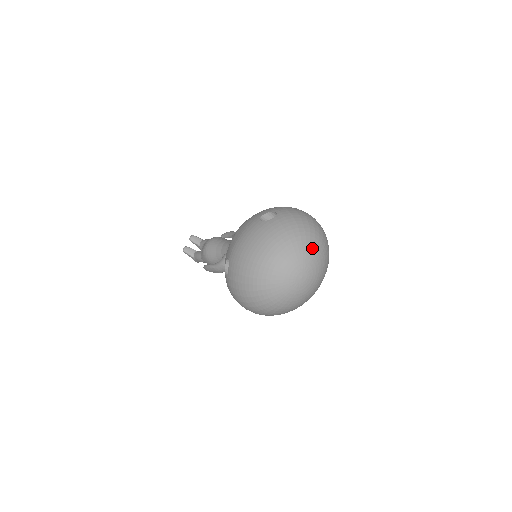
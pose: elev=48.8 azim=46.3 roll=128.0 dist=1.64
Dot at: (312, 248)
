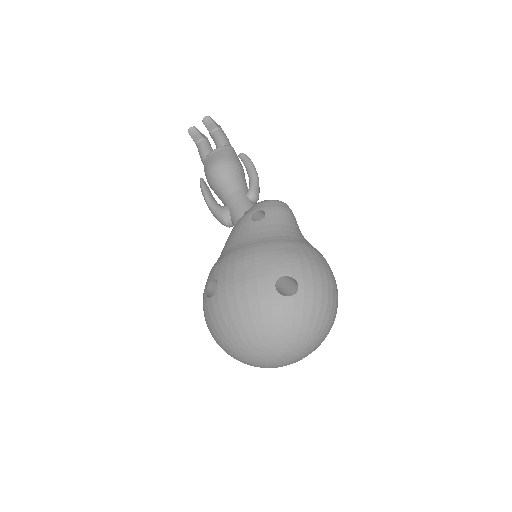
Dot at: (307, 350)
